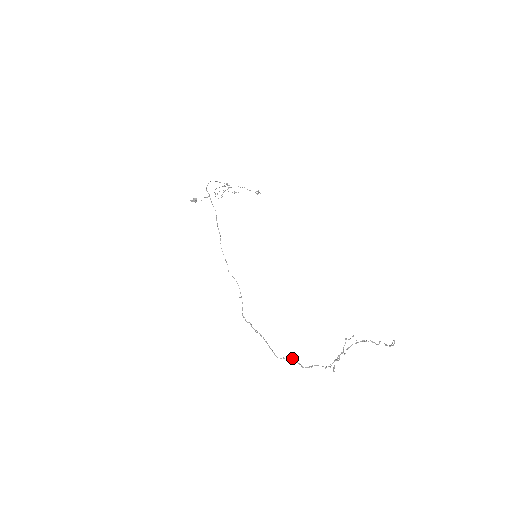
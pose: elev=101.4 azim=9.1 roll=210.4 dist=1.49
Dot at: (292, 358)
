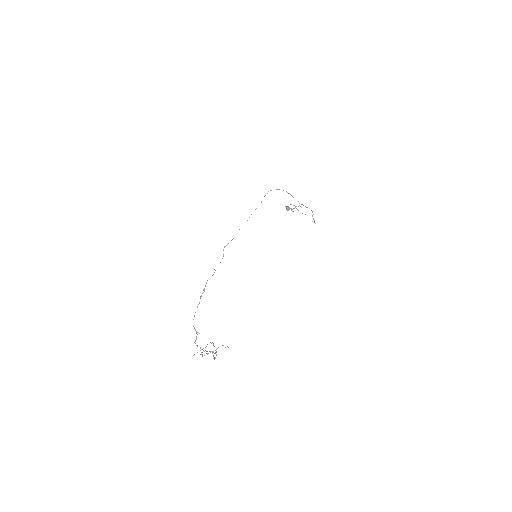
Dot at: occluded
